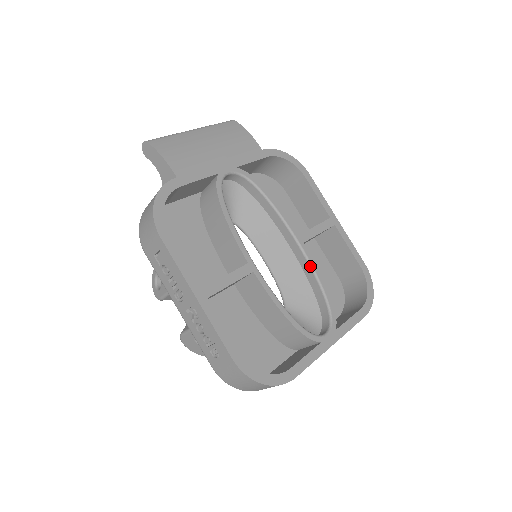
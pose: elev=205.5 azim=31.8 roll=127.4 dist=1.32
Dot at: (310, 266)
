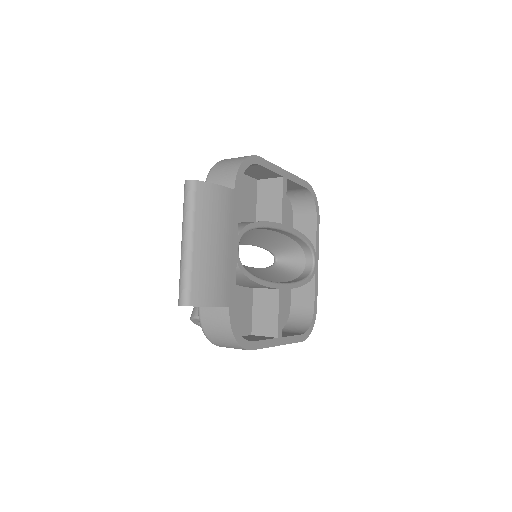
Dot at: (293, 235)
